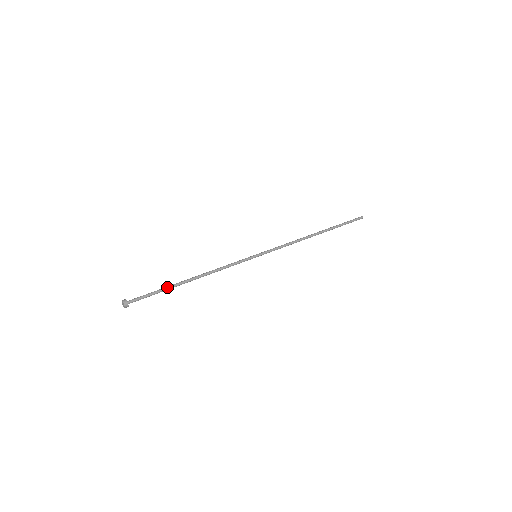
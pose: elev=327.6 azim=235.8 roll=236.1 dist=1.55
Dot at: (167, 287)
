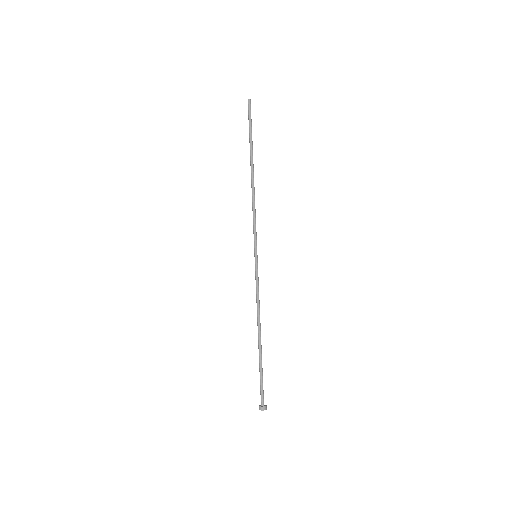
Dot at: (259, 363)
